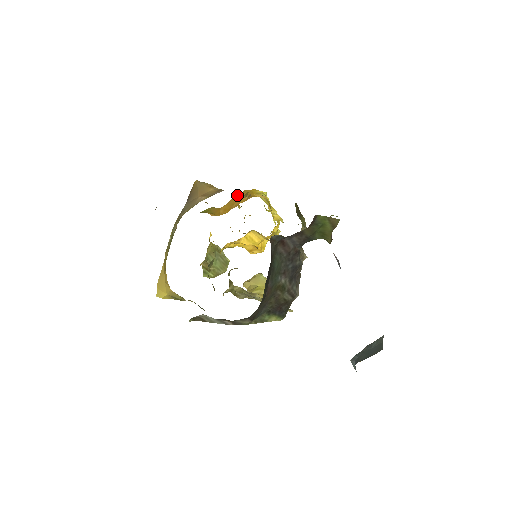
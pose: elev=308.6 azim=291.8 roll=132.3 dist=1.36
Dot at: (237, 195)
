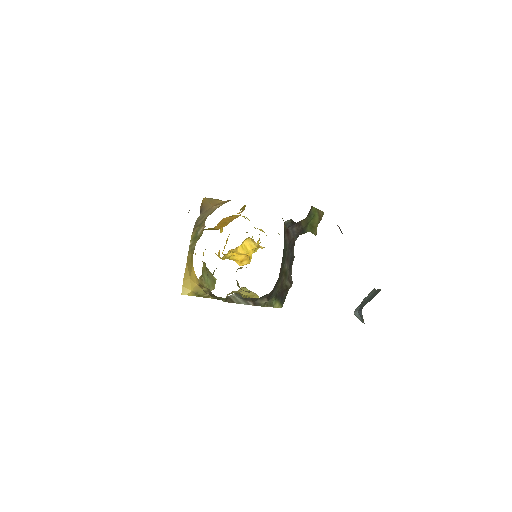
Dot at: (224, 218)
